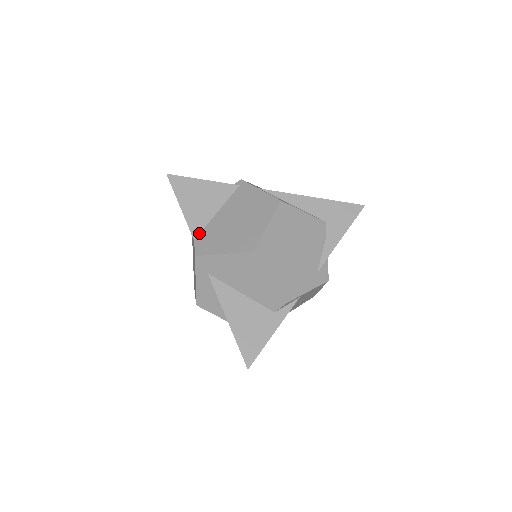
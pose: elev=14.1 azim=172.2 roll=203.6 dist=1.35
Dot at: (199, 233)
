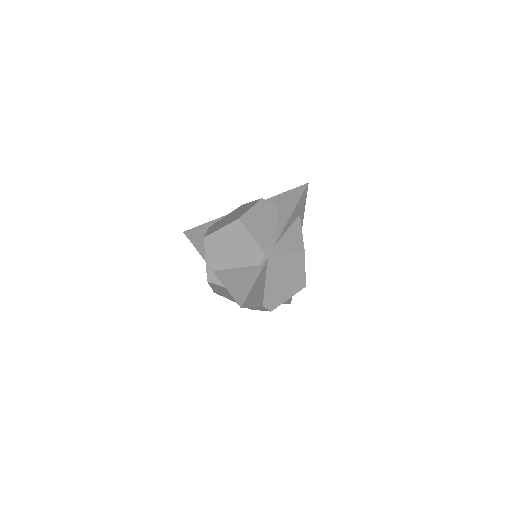
Dot at: (263, 301)
